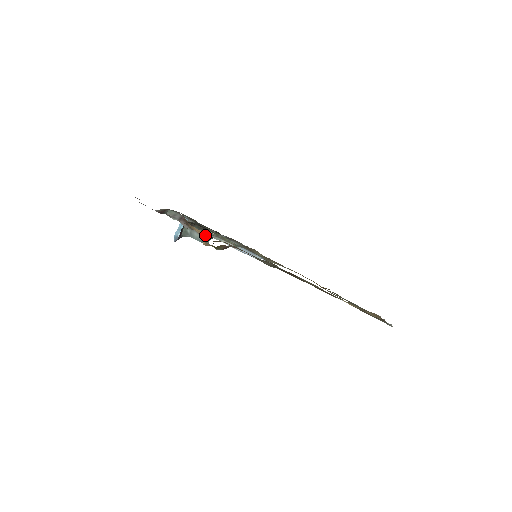
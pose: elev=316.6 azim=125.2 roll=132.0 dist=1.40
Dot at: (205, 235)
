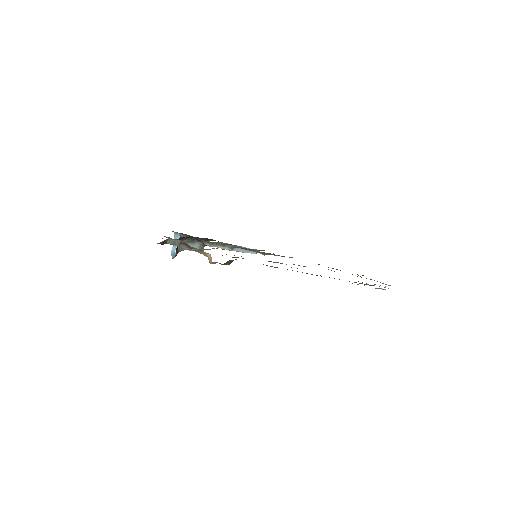
Dot at: (210, 255)
